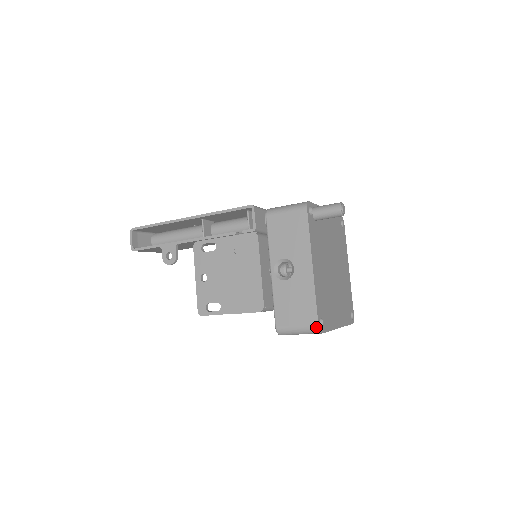
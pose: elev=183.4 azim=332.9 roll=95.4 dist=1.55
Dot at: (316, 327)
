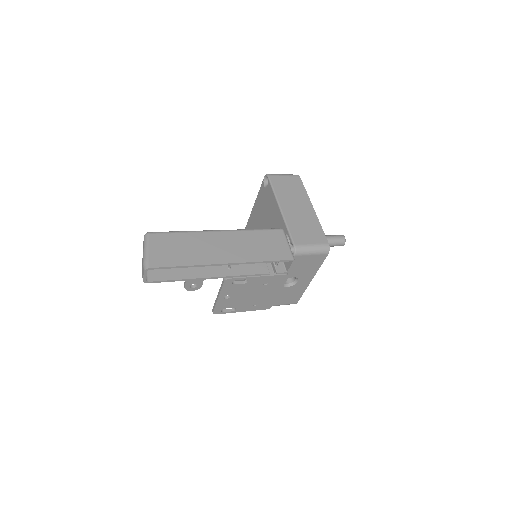
Dot at: occluded
